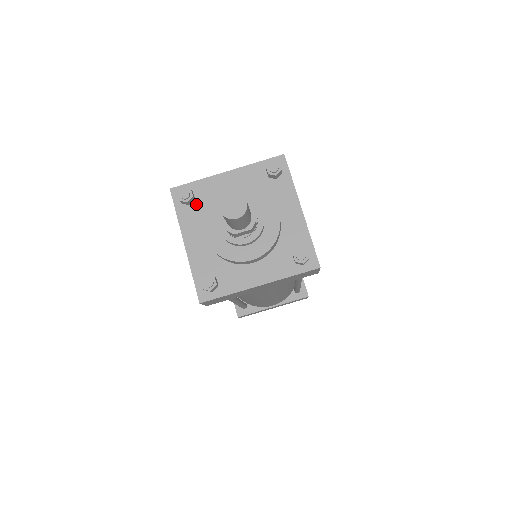
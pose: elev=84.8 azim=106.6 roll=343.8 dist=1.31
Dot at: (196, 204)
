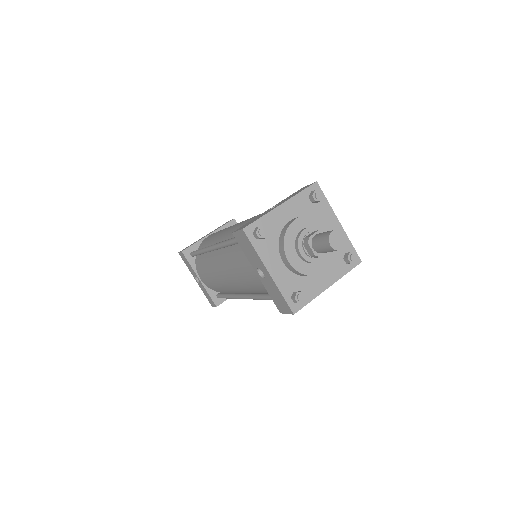
Dot at: (267, 237)
